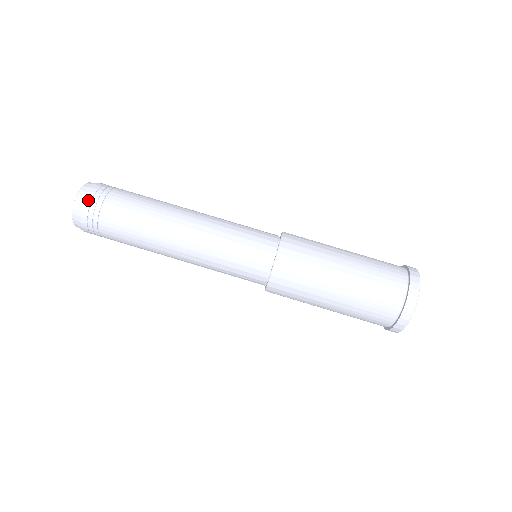
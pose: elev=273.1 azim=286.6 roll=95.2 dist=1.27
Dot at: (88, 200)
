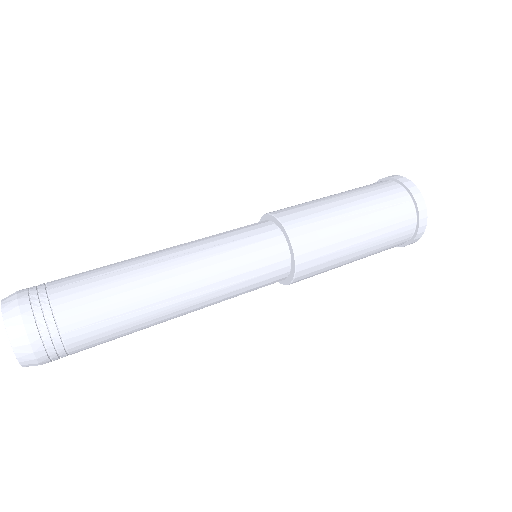
Dot at: (24, 306)
